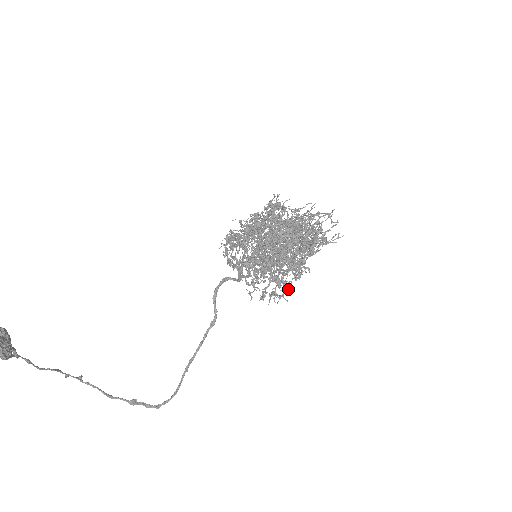
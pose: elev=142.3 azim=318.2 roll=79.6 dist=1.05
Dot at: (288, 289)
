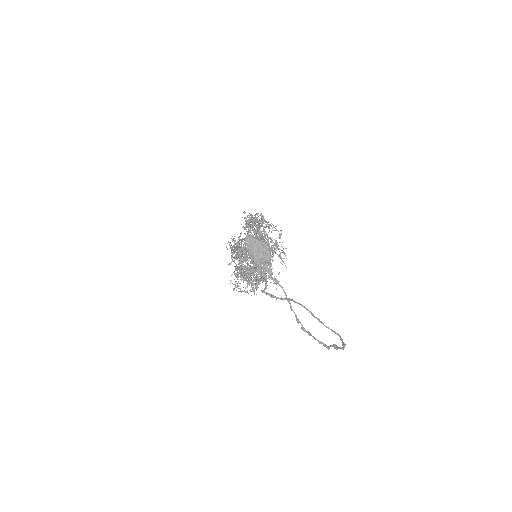
Dot at: occluded
